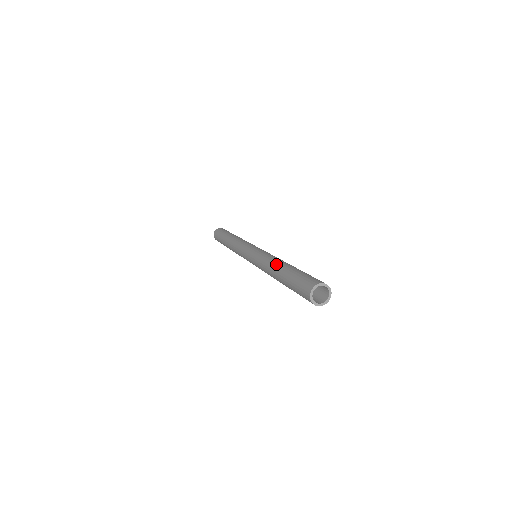
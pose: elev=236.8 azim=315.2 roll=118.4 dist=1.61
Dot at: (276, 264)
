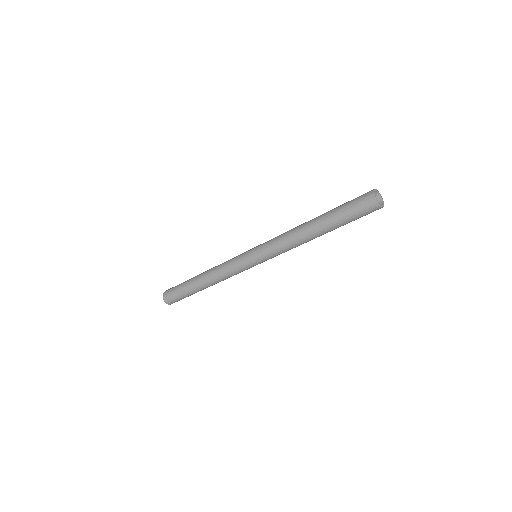
Dot at: (305, 223)
